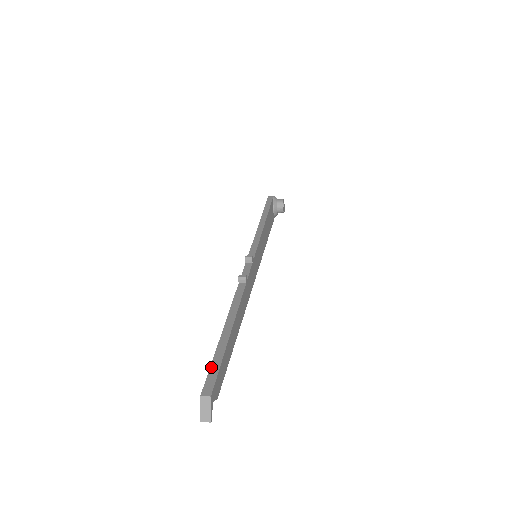
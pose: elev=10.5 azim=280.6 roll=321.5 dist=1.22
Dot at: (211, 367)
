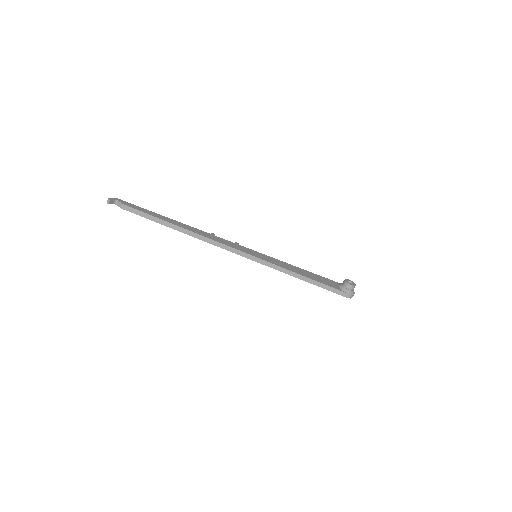
Dot at: occluded
